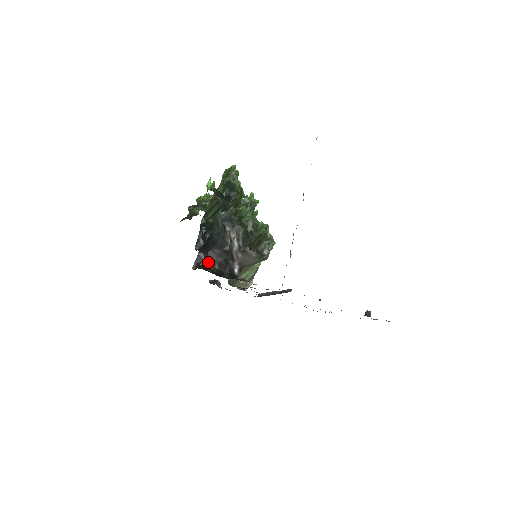
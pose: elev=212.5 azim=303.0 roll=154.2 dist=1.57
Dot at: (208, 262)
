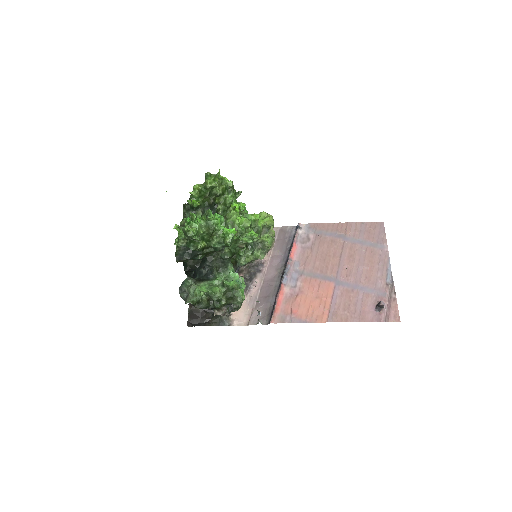
Dot at: occluded
